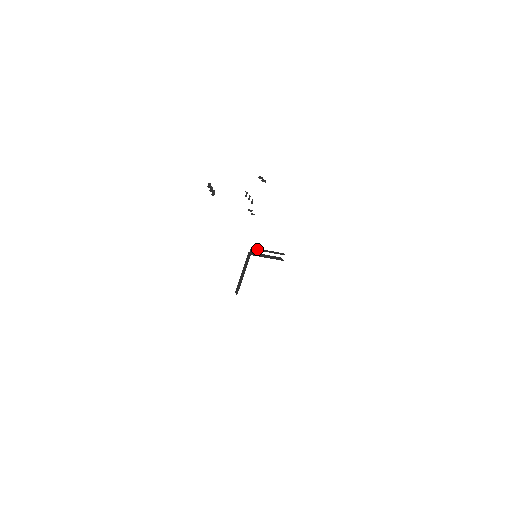
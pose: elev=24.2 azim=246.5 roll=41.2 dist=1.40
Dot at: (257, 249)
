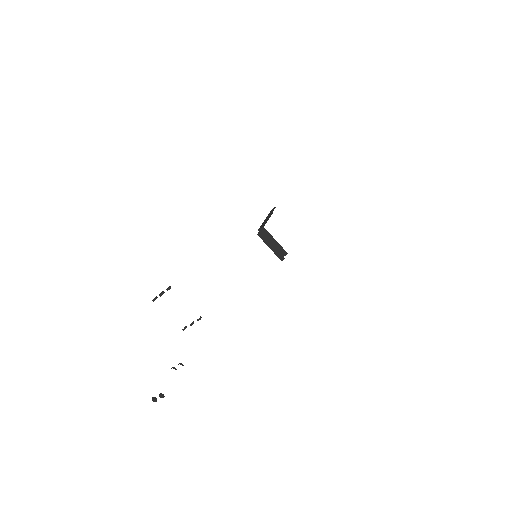
Dot at: occluded
